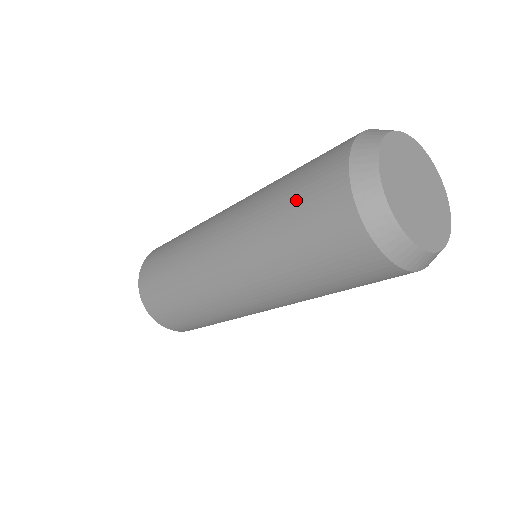
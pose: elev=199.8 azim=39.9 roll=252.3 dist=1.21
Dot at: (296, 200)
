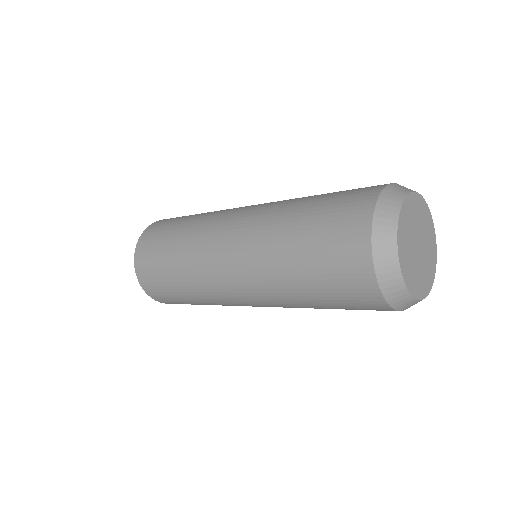
Dot at: (323, 209)
